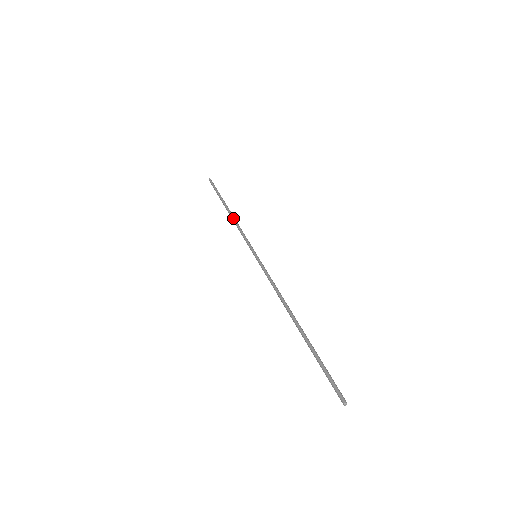
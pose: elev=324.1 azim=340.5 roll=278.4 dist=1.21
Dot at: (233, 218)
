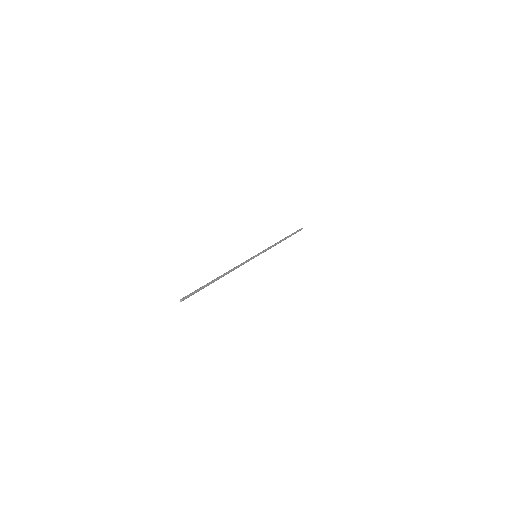
Dot at: (276, 243)
